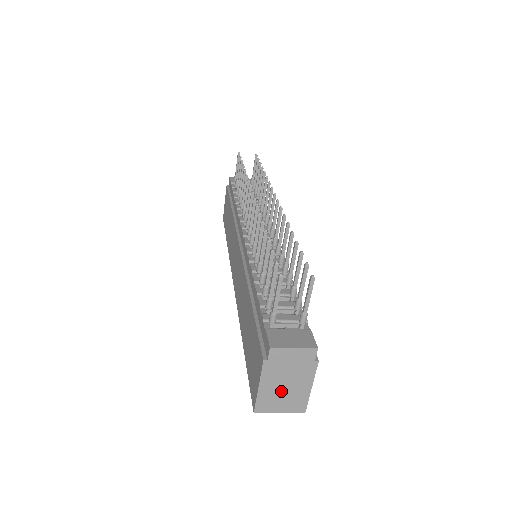
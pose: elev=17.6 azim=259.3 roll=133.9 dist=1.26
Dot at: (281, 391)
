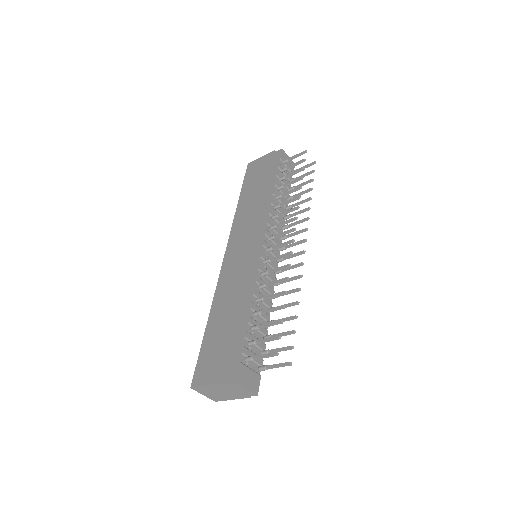
Dot at: (216, 392)
